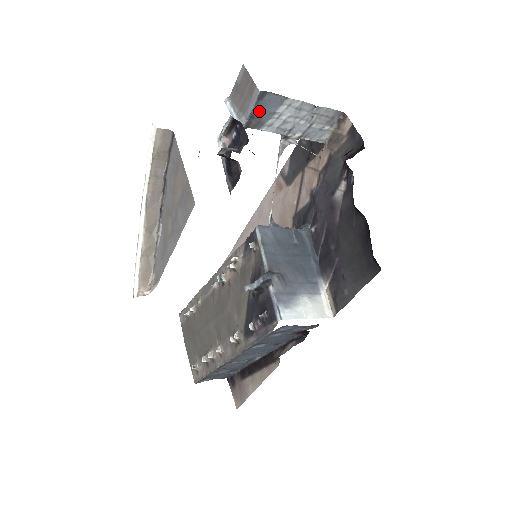
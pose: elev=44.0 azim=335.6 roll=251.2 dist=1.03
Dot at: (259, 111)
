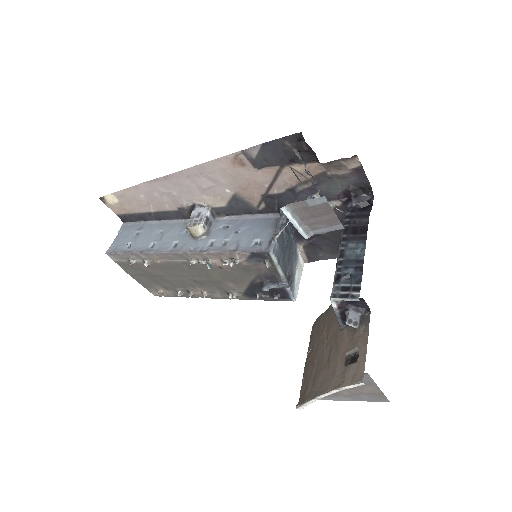
Dot at: occluded
